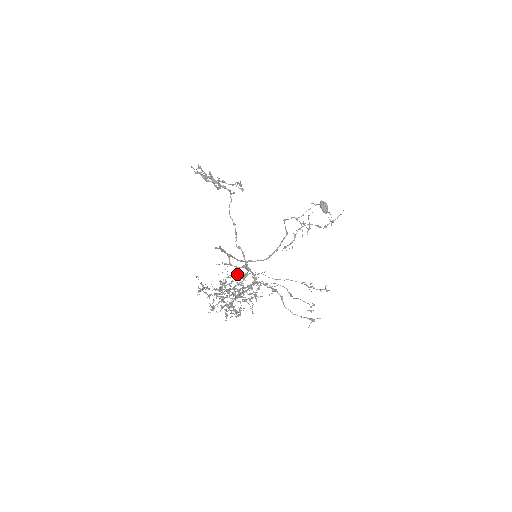
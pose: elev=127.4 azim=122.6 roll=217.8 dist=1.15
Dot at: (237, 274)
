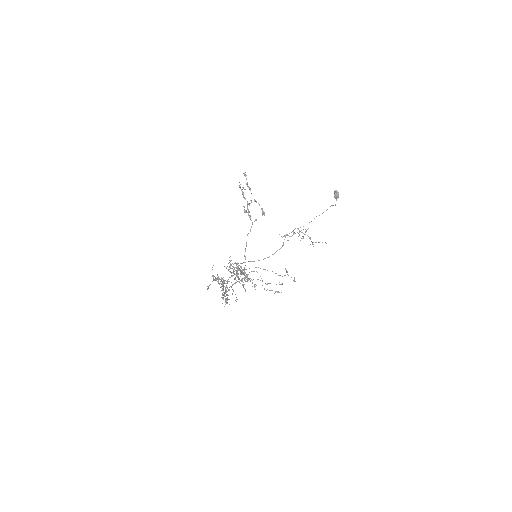
Dot at: (235, 279)
